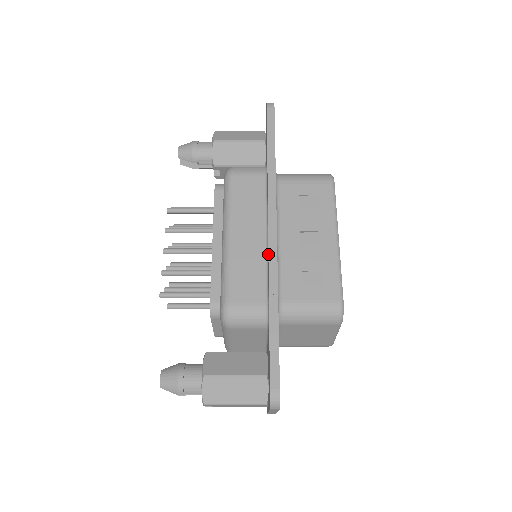
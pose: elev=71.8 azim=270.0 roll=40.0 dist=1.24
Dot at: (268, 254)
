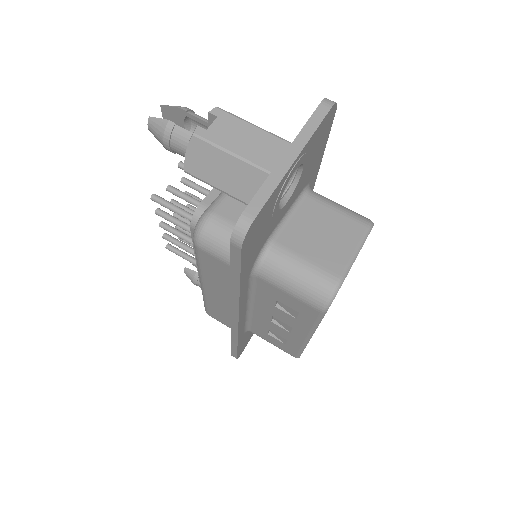
Dot at: occluded
